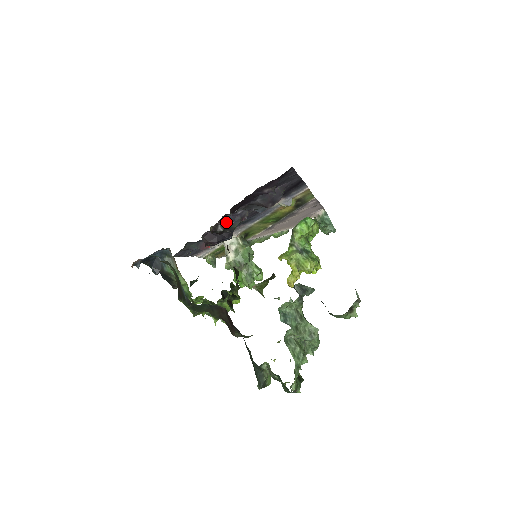
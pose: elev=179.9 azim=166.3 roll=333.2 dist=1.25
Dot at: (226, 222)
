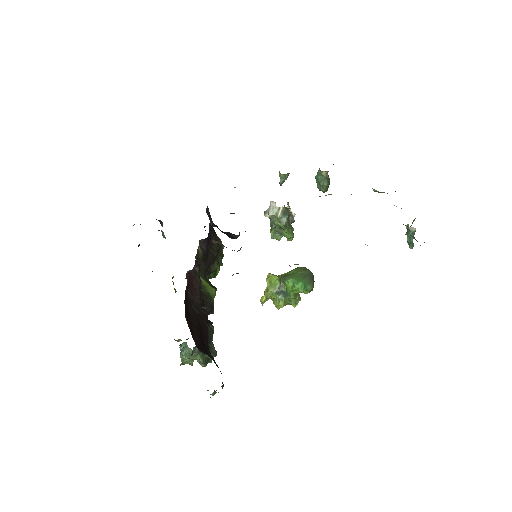
Dot at: (219, 242)
